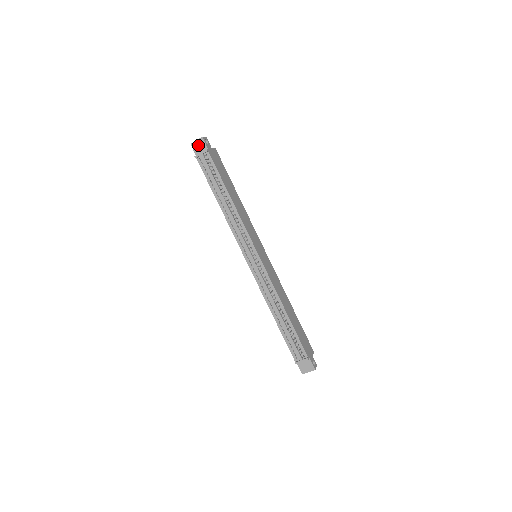
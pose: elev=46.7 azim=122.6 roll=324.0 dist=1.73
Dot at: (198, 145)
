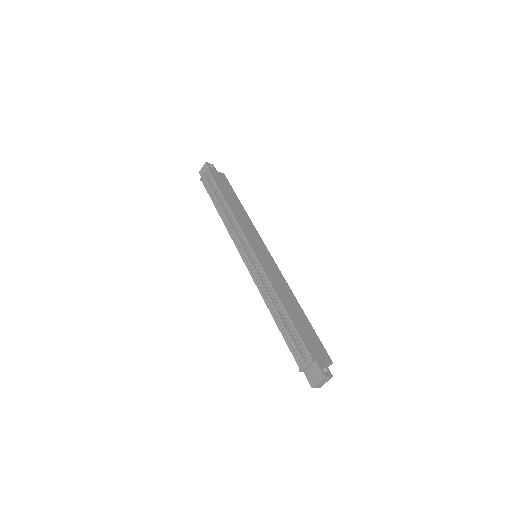
Dot at: (203, 170)
